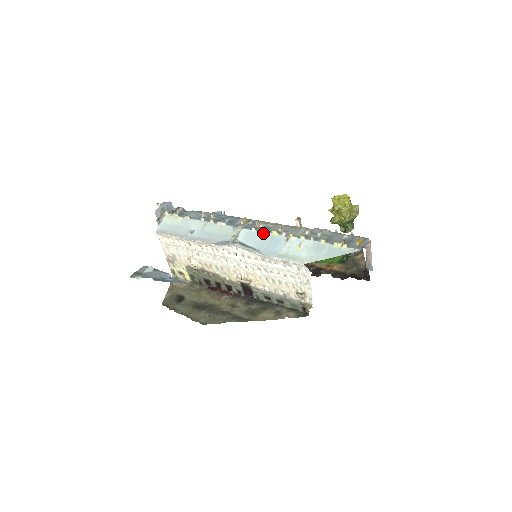
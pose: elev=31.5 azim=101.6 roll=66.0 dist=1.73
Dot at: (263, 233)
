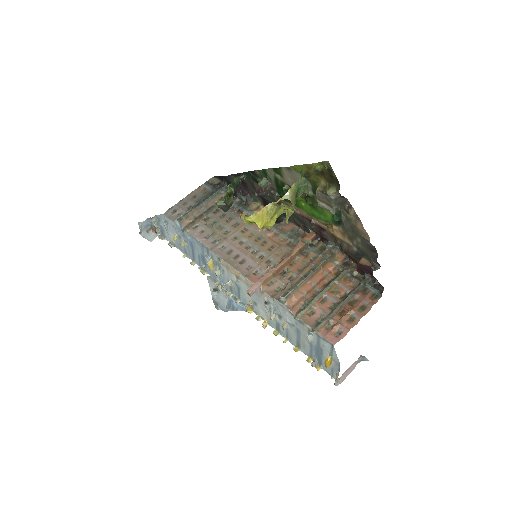
Dot at: (242, 302)
